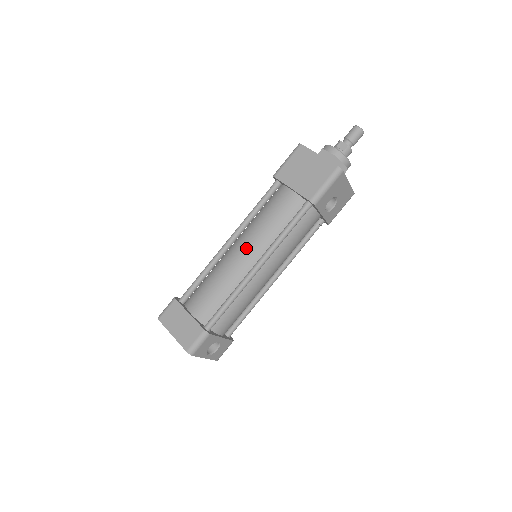
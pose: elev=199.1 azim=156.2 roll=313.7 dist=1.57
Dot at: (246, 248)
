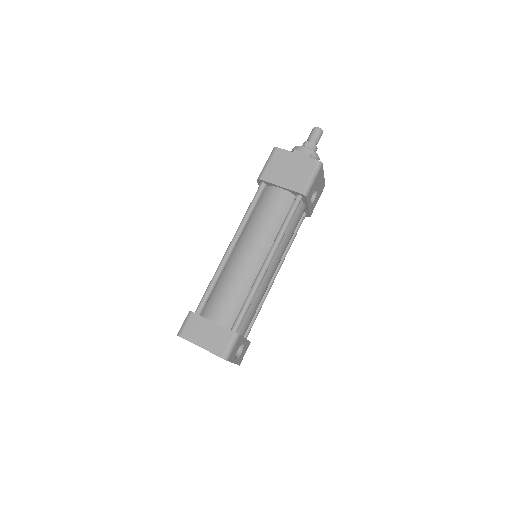
Dot at: (252, 248)
